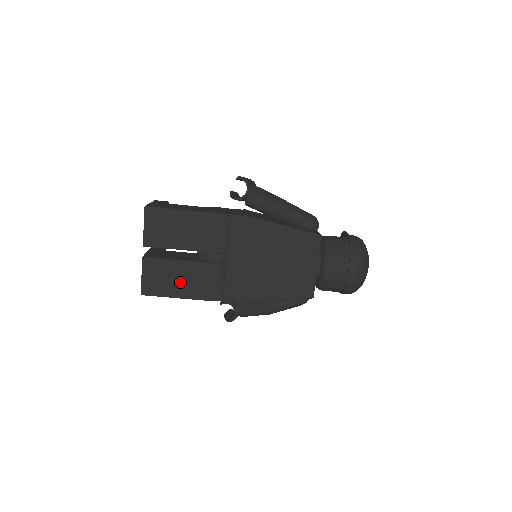
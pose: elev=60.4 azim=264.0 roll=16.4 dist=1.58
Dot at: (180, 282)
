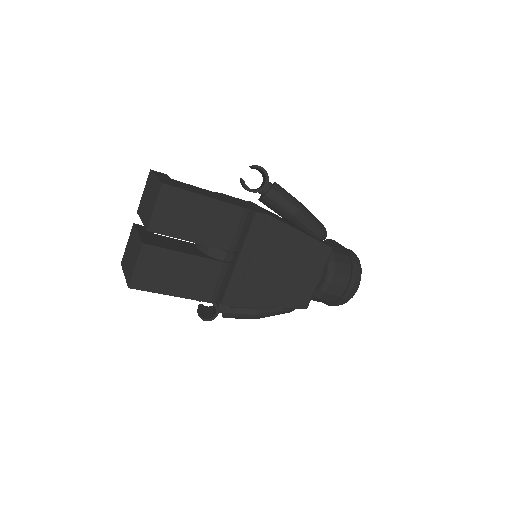
Dot at: (179, 278)
